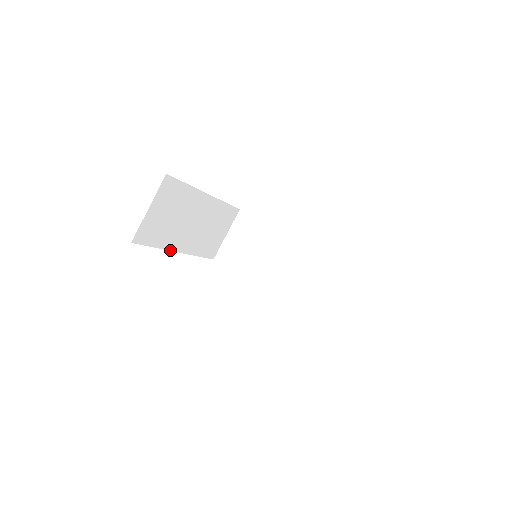
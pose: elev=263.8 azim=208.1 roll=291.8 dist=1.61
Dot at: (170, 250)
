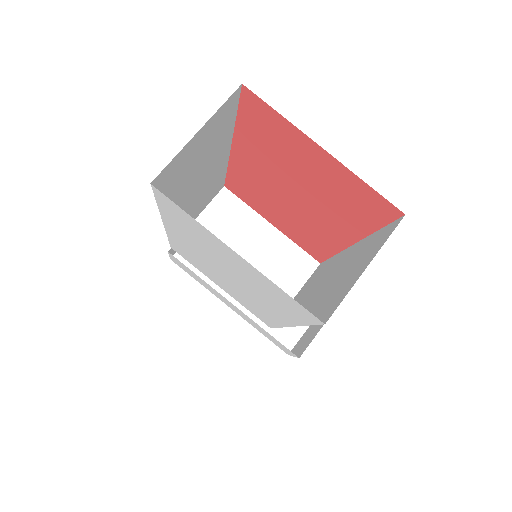
Dot at: (161, 216)
